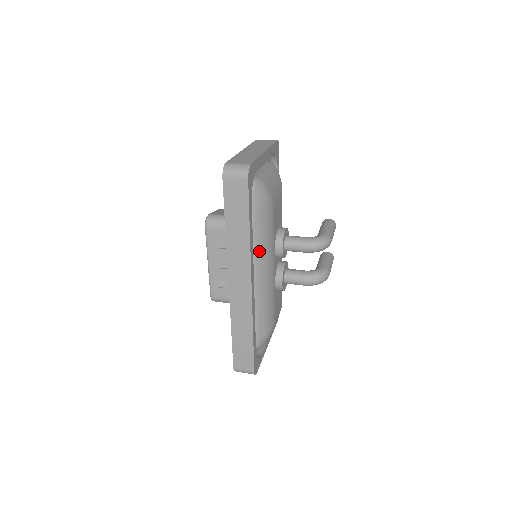
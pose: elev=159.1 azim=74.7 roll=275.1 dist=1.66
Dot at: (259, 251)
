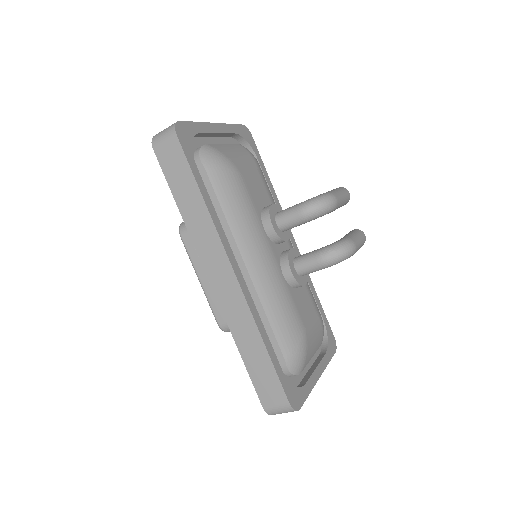
Dot at: (236, 230)
